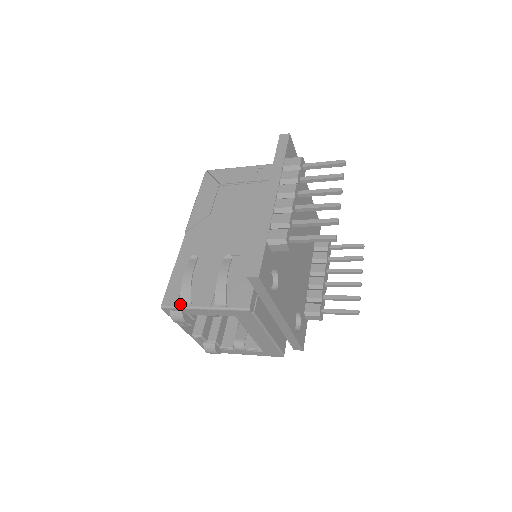
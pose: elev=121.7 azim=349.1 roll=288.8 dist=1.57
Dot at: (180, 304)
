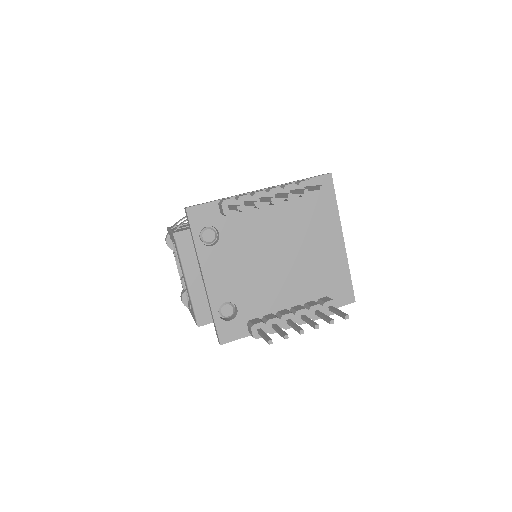
Dot at: occluded
